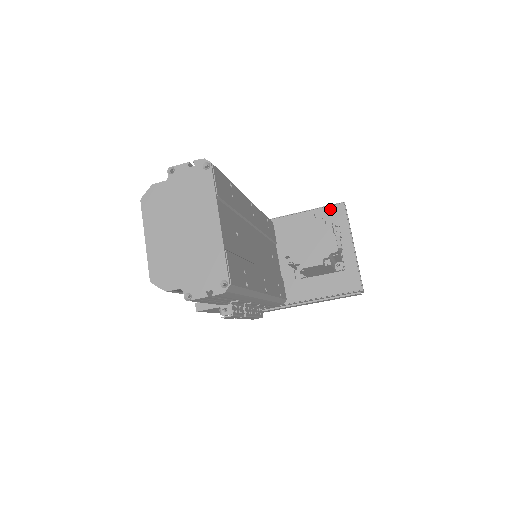
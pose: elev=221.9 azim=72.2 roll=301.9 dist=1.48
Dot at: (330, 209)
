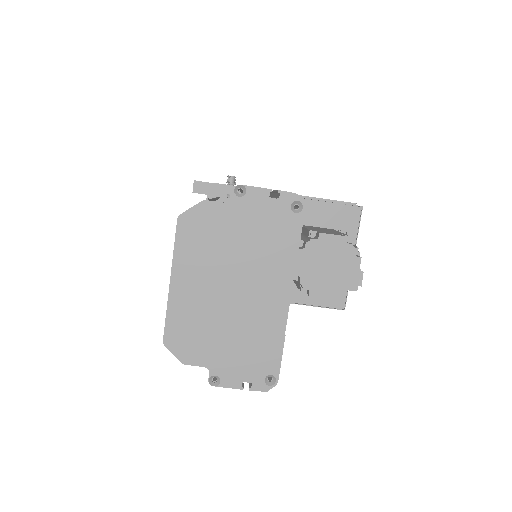
Dot at: (344, 209)
